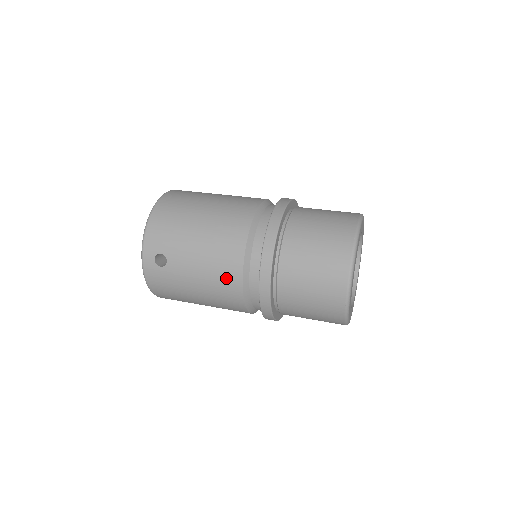
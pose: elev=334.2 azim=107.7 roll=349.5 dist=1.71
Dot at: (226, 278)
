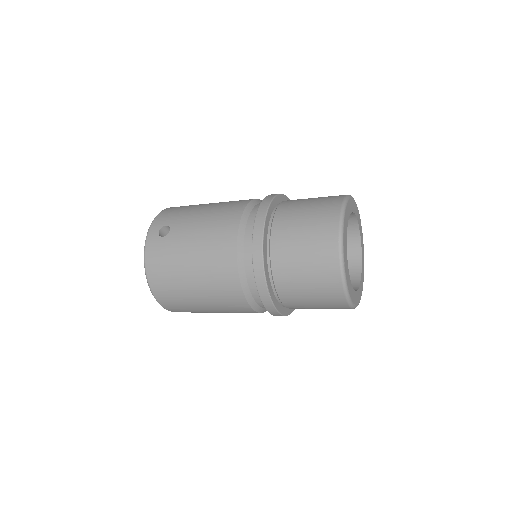
Dot at: (222, 234)
